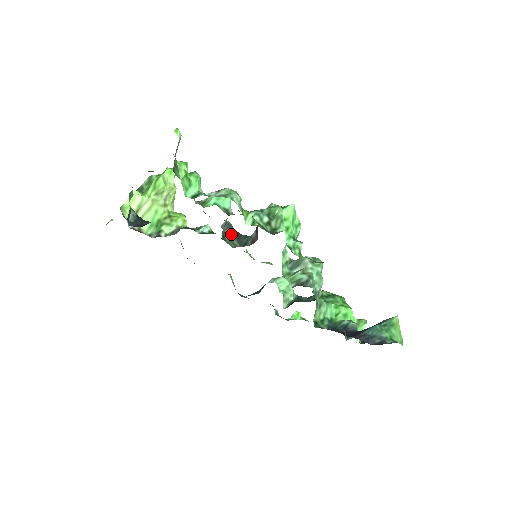
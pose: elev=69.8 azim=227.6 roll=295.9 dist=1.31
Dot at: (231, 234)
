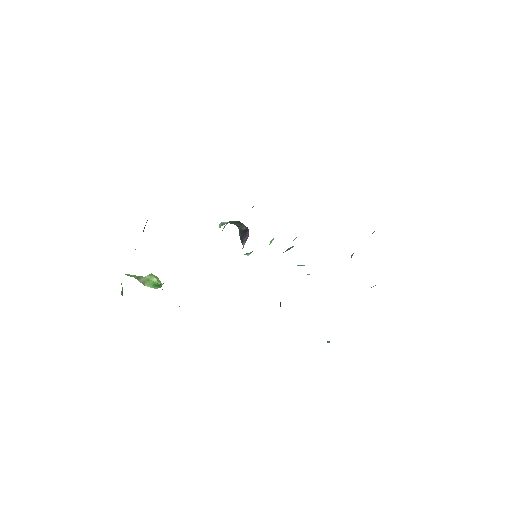
Dot at: occluded
